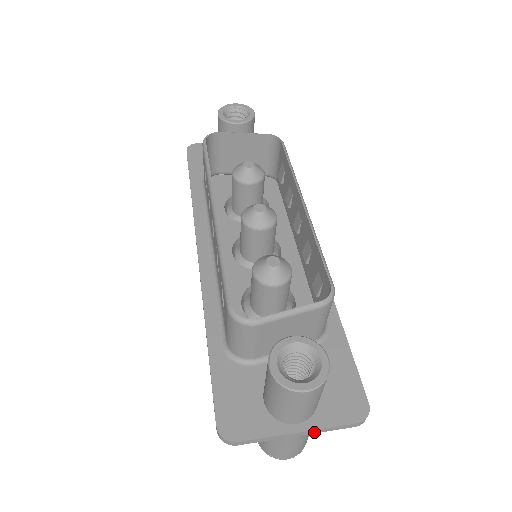
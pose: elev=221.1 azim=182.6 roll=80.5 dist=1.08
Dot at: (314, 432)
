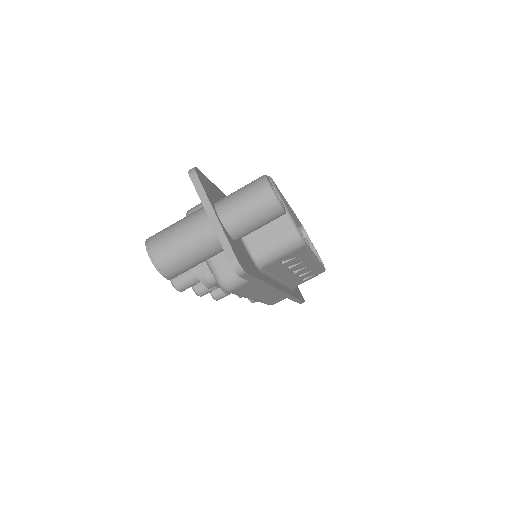
Dot at: (217, 229)
